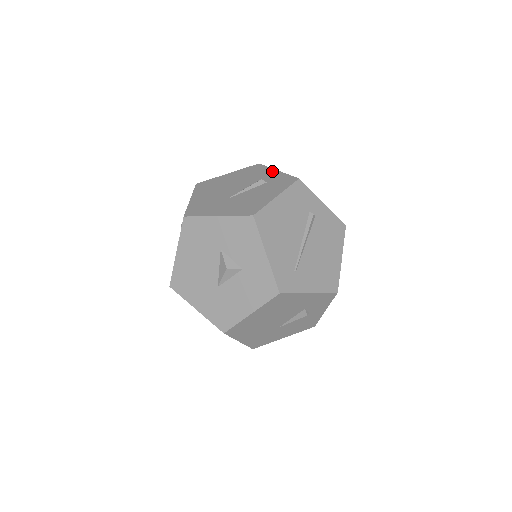
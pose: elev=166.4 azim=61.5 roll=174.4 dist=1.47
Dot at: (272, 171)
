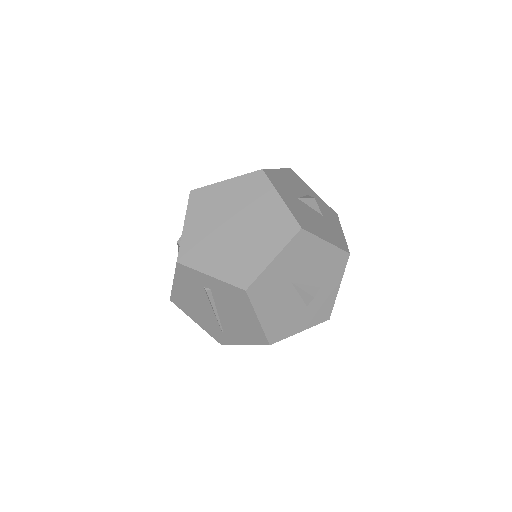
Dot at: occluded
